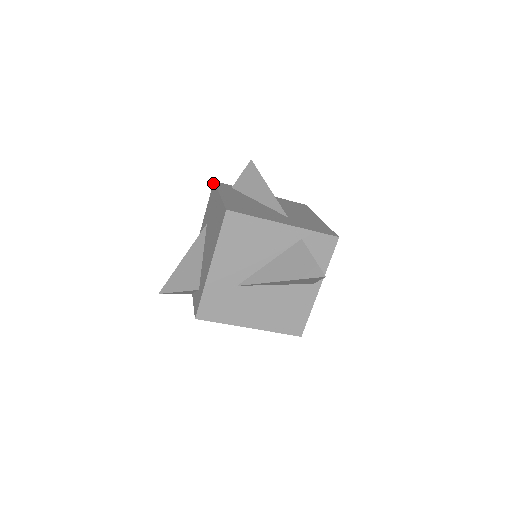
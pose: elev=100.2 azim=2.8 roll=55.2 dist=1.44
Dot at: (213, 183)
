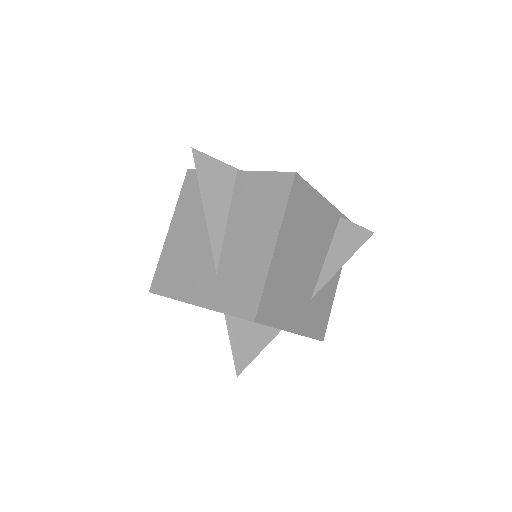
Dot at: (188, 172)
